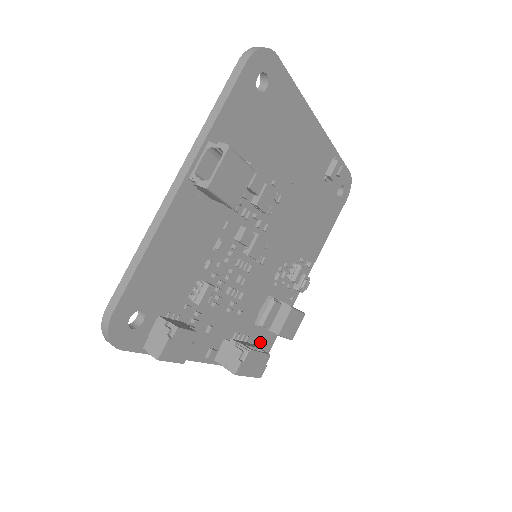
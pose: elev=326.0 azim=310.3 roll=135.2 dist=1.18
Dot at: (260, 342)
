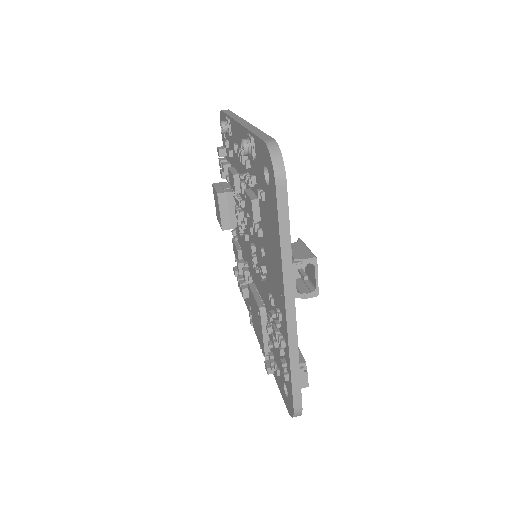
Dot at: occluded
